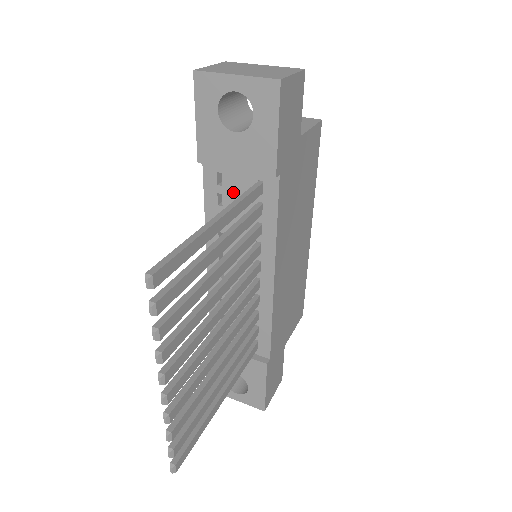
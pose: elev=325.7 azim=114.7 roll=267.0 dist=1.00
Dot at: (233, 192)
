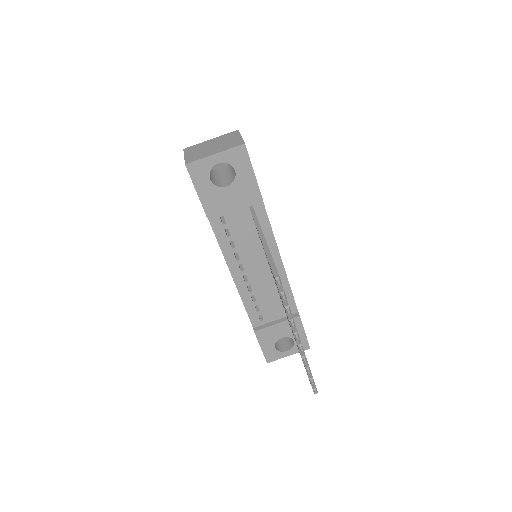
Dot at: (235, 223)
